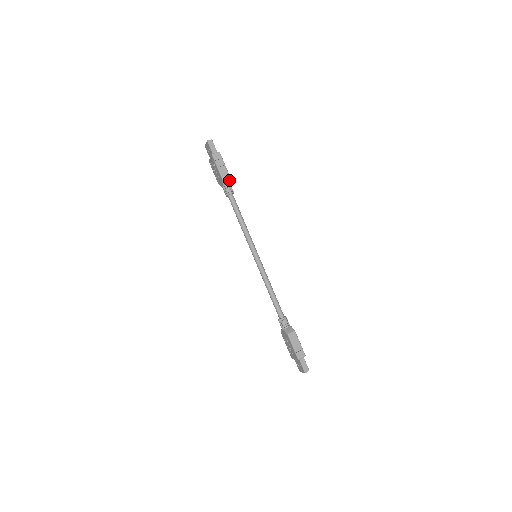
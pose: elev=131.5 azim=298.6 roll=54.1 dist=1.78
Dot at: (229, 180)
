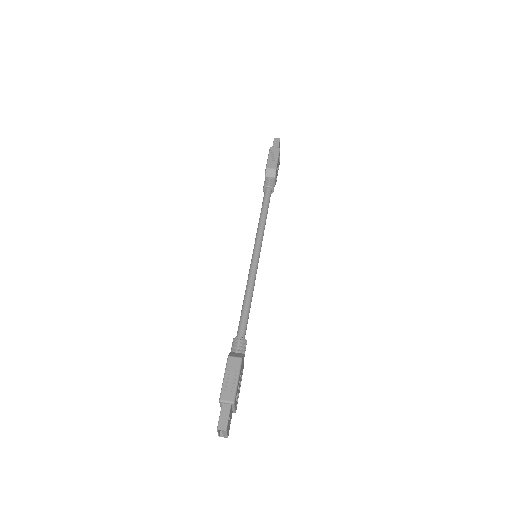
Dot at: (274, 174)
